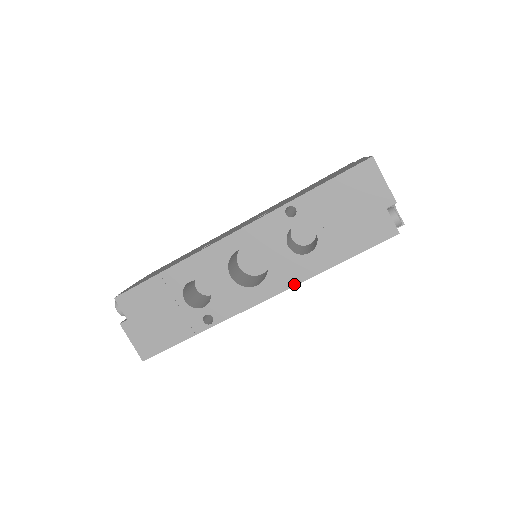
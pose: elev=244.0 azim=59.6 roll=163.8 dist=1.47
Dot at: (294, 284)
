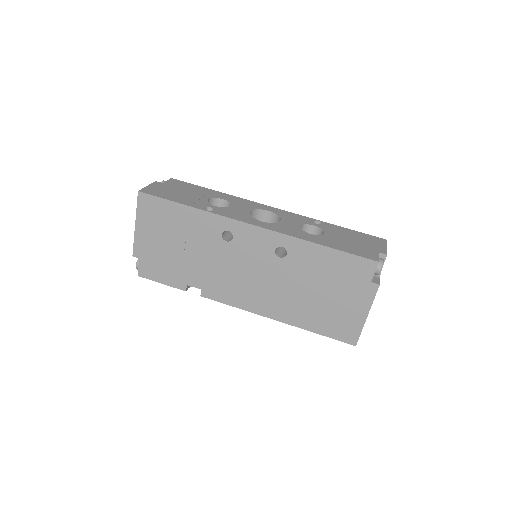
Dot at: (285, 234)
